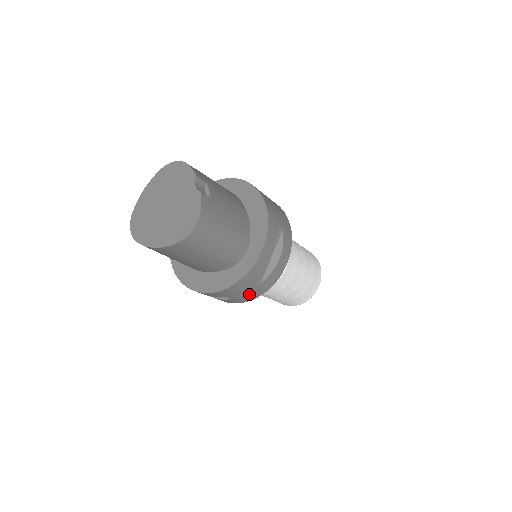
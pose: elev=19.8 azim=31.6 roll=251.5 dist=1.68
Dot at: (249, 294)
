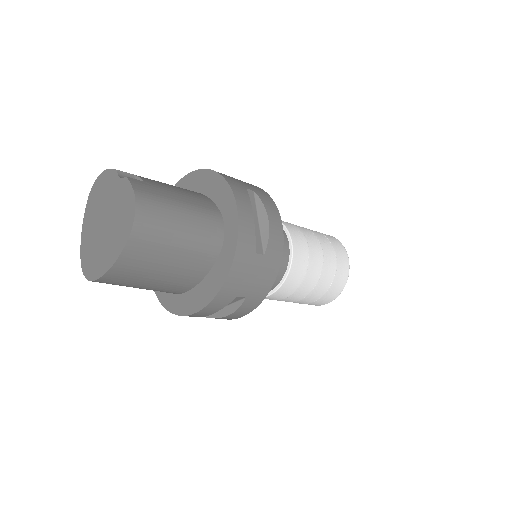
Dot at: (261, 279)
